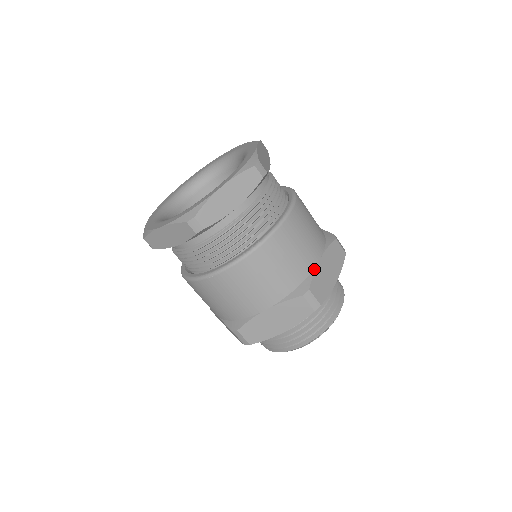
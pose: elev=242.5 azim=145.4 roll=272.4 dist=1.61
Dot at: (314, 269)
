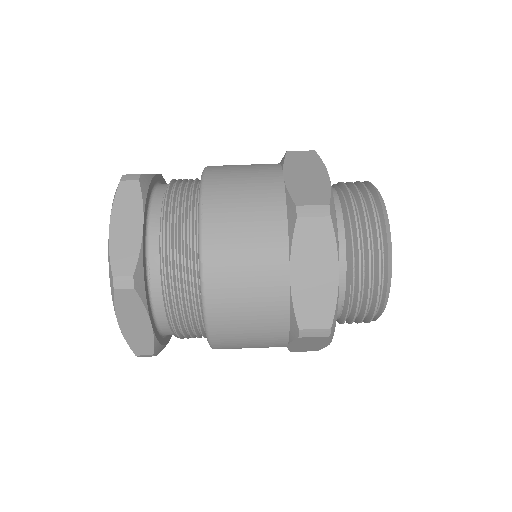
Dot at: occluded
